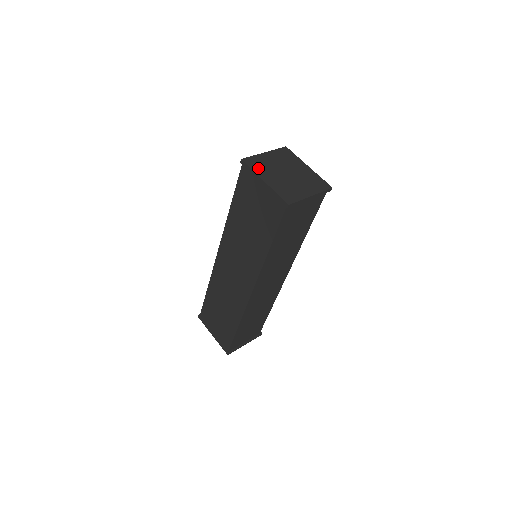
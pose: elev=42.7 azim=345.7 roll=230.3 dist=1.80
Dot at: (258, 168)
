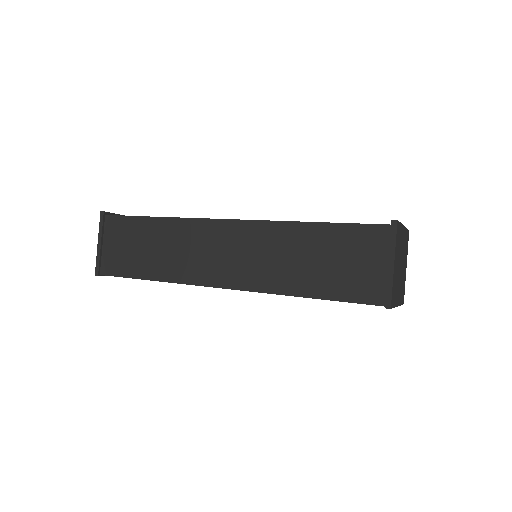
Dot at: occluded
